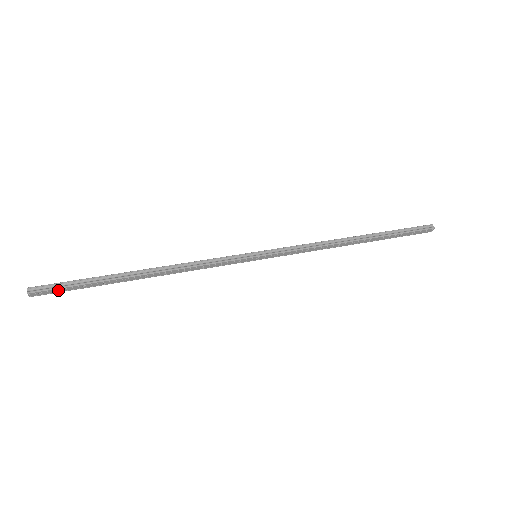
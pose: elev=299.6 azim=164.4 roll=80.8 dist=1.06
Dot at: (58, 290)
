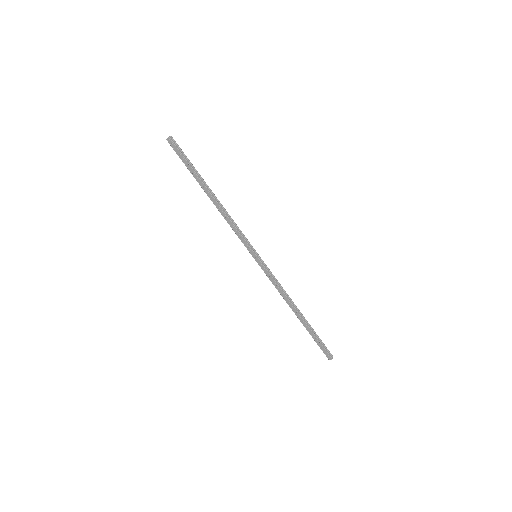
Dot at: (179, 153)
